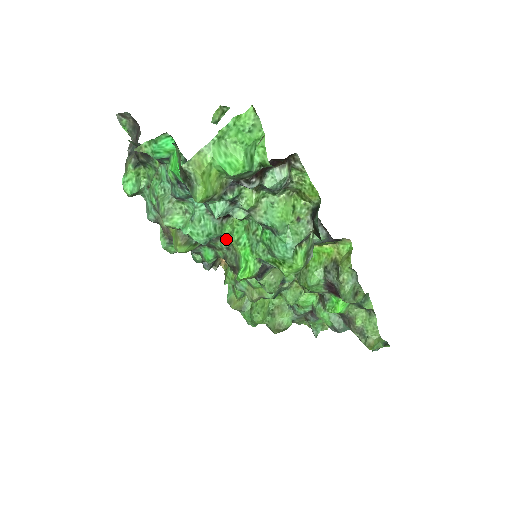
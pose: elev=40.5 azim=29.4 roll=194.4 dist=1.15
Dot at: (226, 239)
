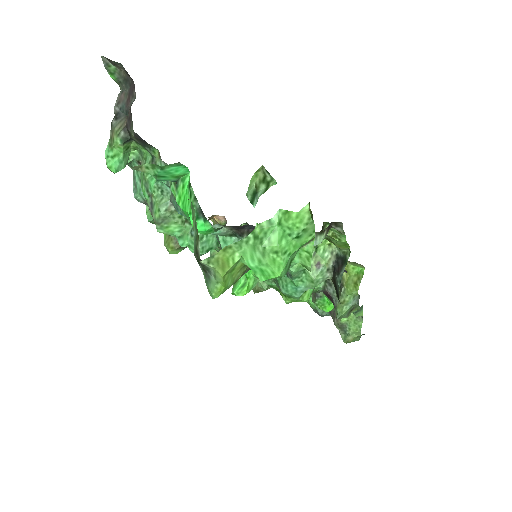
Dot at: occluded
